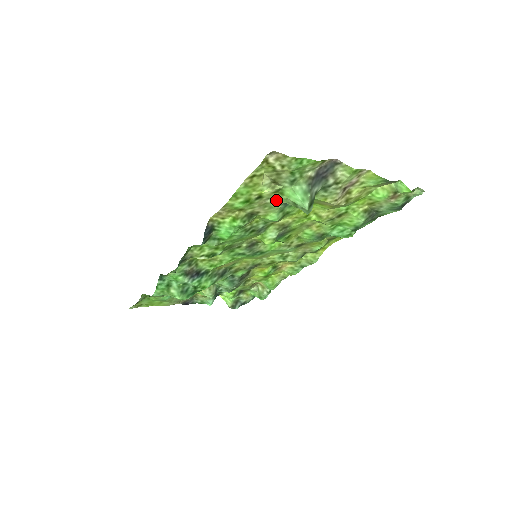
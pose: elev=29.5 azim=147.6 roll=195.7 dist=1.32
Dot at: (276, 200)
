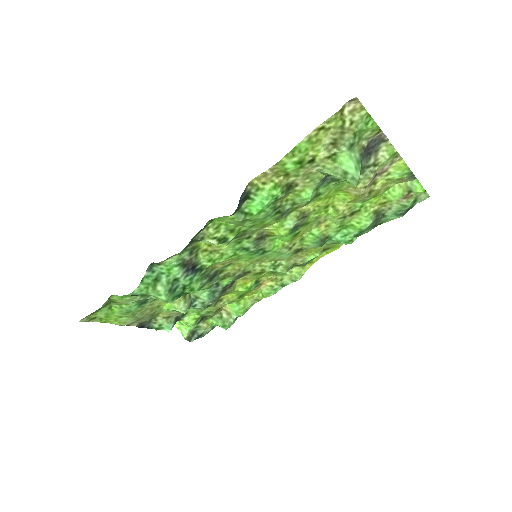
Dot at: (324, 169)
